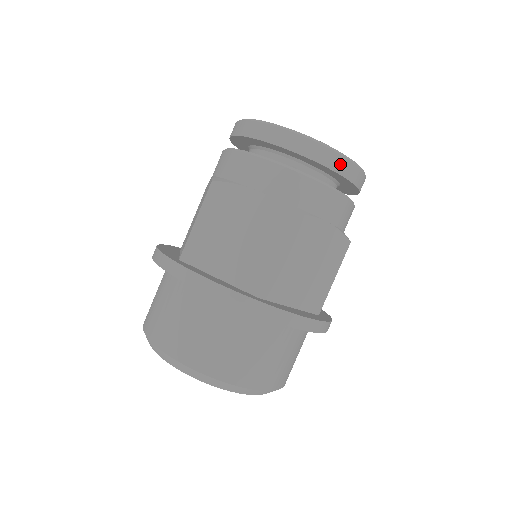
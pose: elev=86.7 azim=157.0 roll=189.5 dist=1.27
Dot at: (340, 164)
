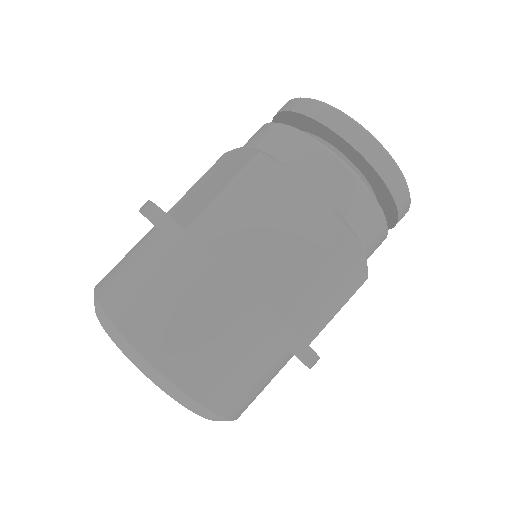
Dot at: (341, 124)
